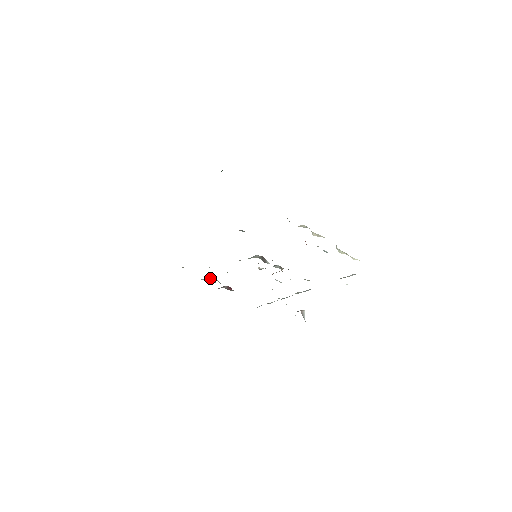
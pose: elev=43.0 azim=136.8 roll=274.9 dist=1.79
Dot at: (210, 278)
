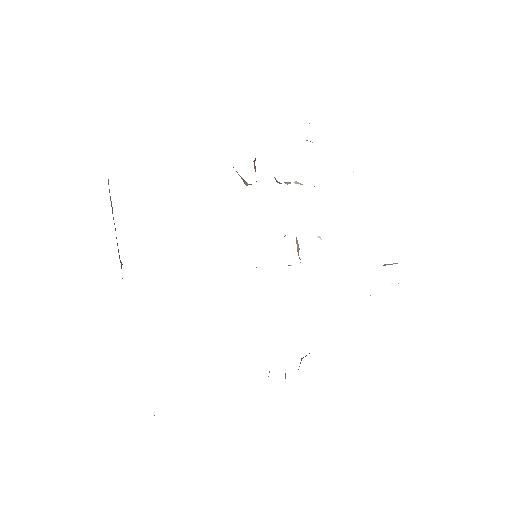
Dot at: occluded
